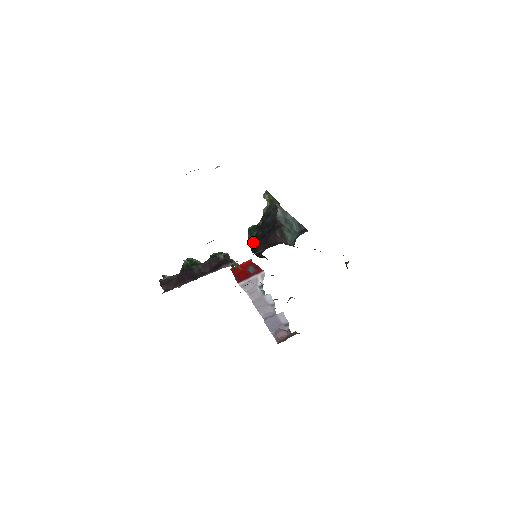
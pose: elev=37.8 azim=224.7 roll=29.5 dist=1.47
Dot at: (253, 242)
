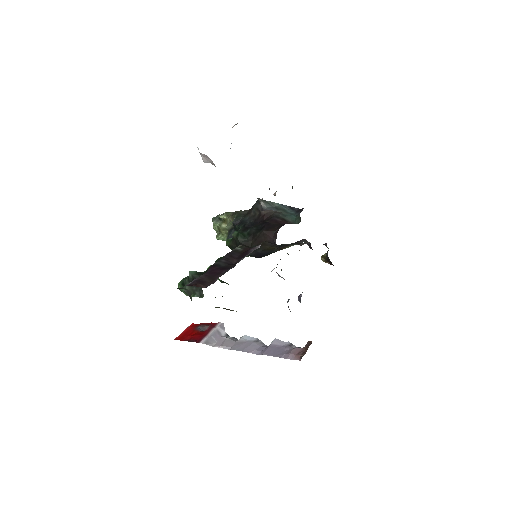
Dot at: (249, 240)
